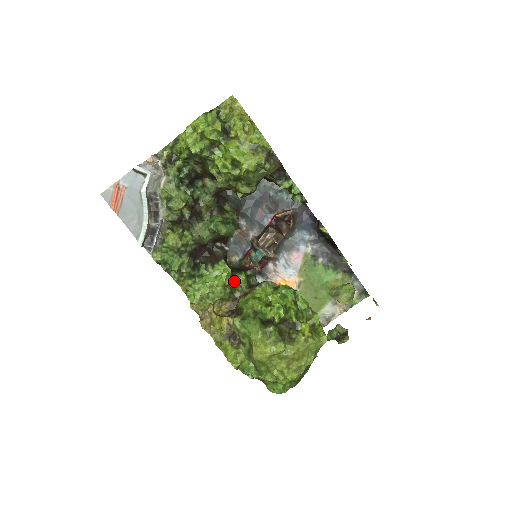
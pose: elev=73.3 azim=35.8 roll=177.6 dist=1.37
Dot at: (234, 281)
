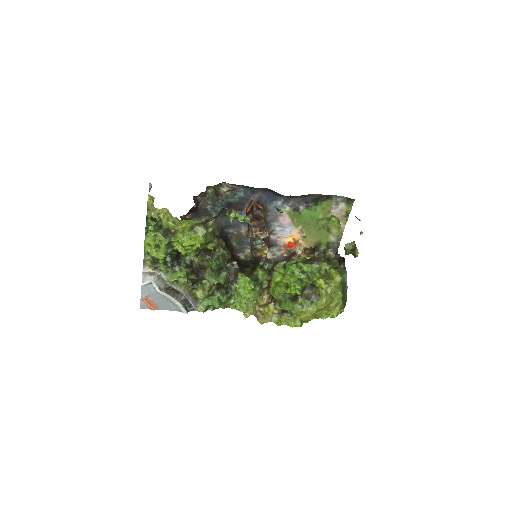
Dot at: (257, 278)
